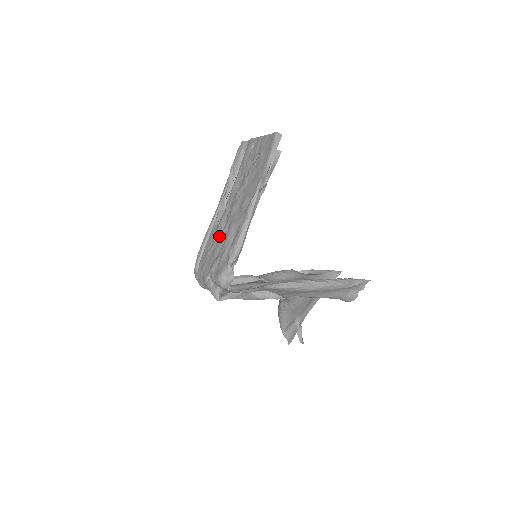
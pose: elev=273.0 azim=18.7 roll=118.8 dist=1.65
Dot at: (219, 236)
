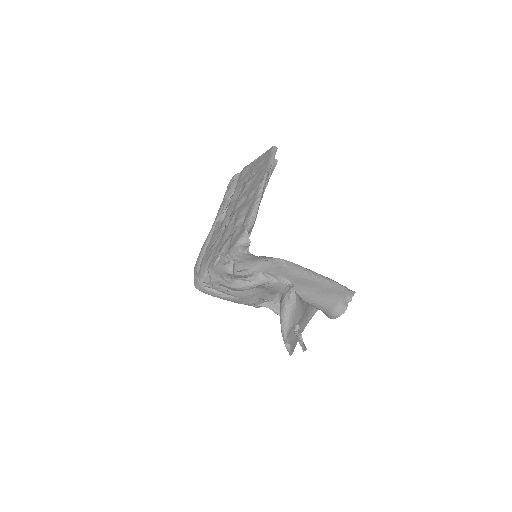
Dot at: (224, 230)
